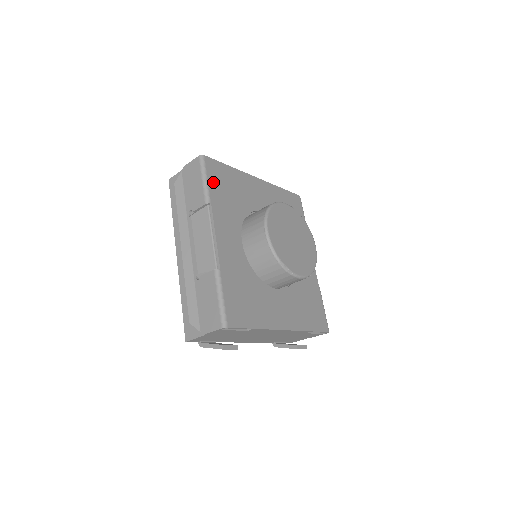
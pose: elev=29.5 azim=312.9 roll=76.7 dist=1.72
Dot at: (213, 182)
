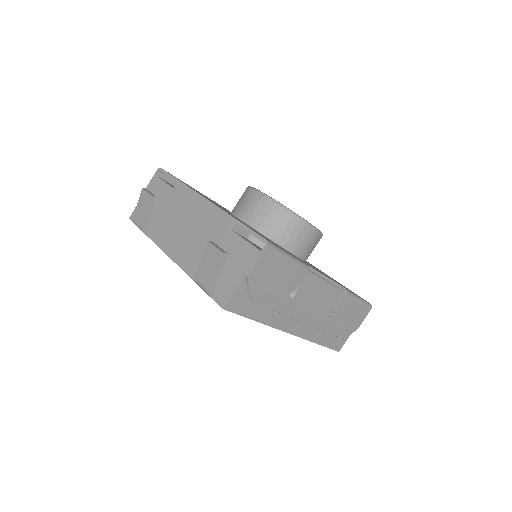
Dot at: occluded
